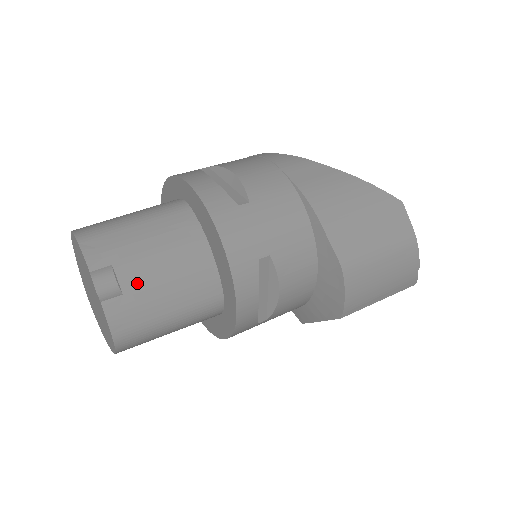
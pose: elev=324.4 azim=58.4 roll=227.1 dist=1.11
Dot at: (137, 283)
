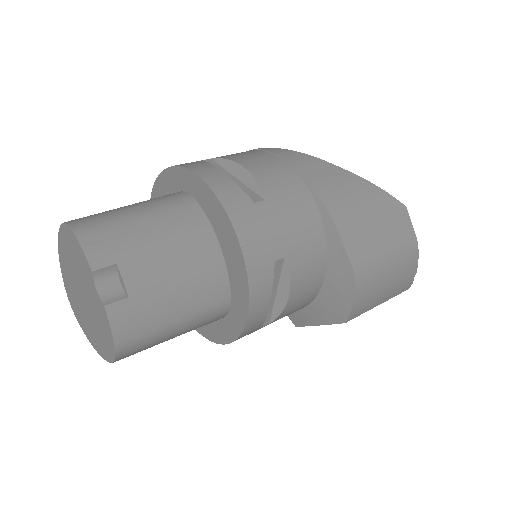
Dot at: (144, 285)
